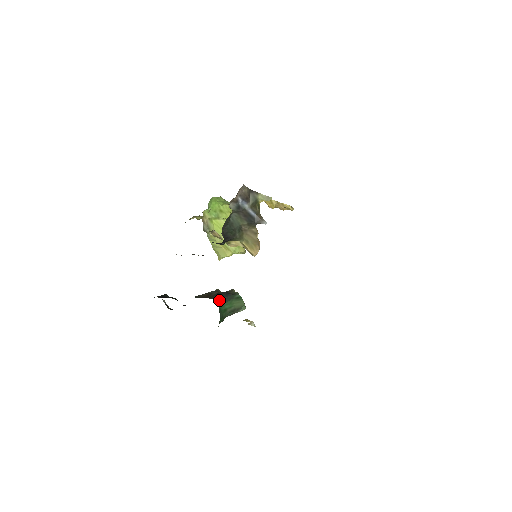
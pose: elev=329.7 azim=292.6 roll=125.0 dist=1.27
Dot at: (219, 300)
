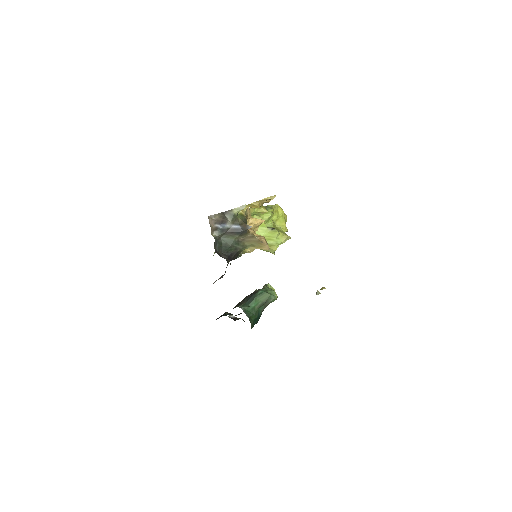
Dot at: (244, 304)
